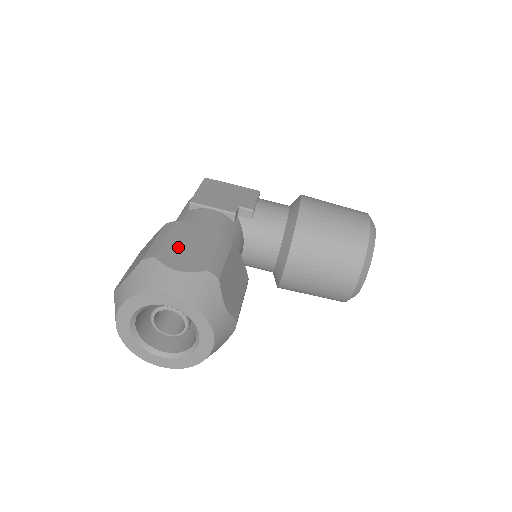
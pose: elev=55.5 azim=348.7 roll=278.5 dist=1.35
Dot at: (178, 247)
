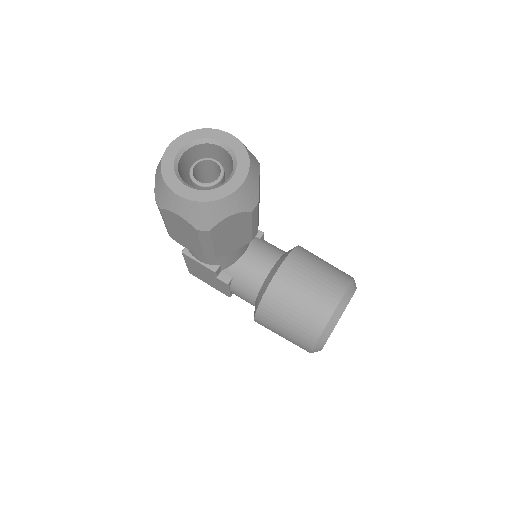
Dot at: occluded
